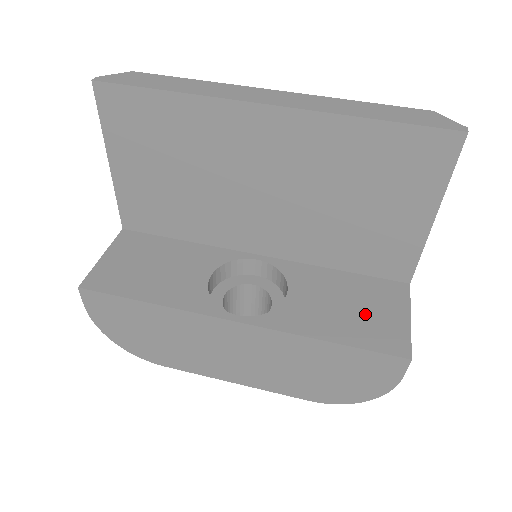
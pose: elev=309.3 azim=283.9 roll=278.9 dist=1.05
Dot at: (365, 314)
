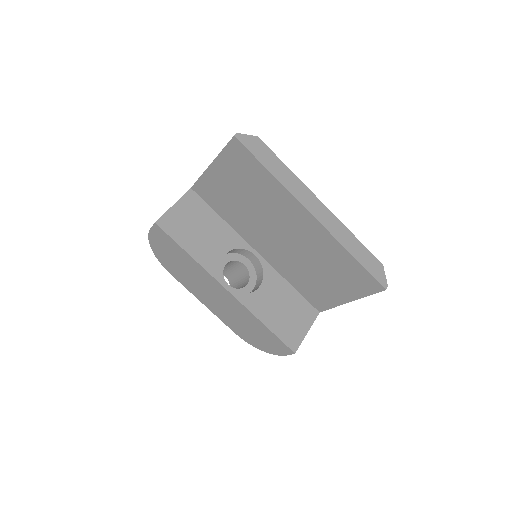
Dot at: (289, 319)
